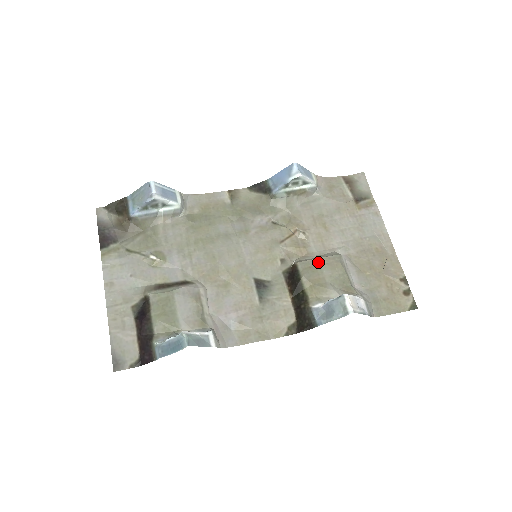
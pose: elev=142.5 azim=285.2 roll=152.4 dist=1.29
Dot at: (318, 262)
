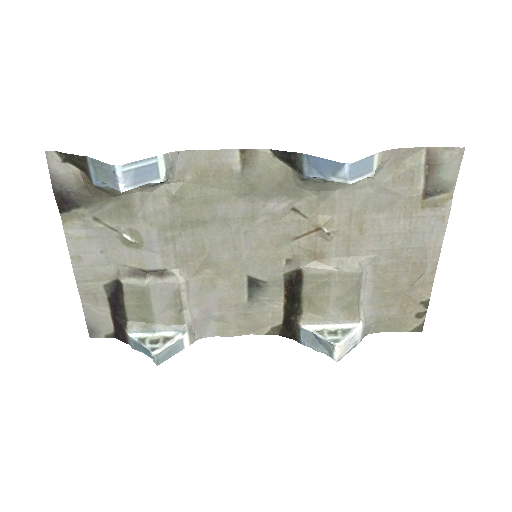
Dot at: (330, 278)
